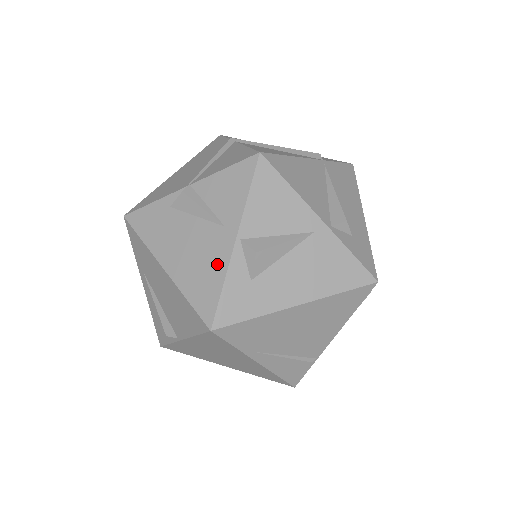
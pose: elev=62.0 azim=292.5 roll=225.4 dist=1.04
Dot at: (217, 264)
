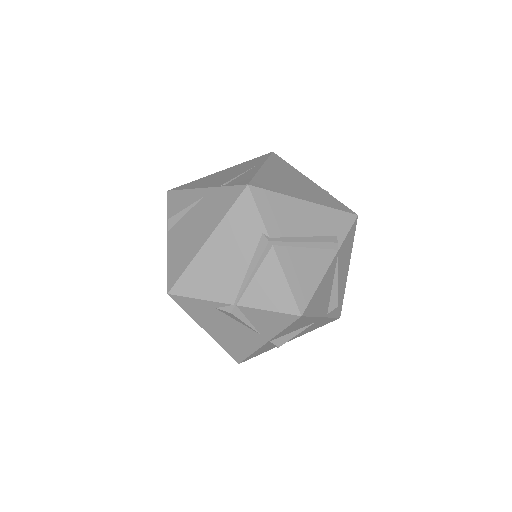
Dot at: (250, 346)
